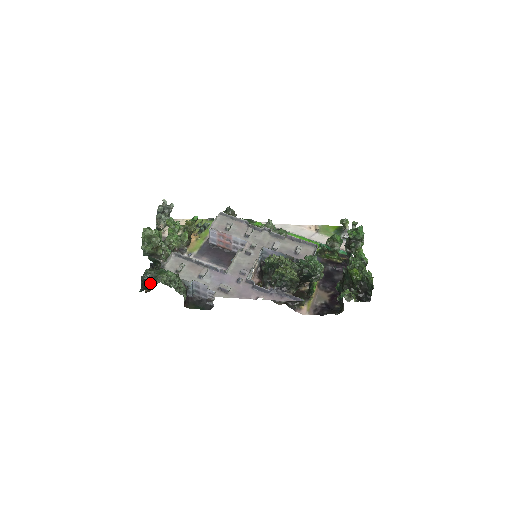
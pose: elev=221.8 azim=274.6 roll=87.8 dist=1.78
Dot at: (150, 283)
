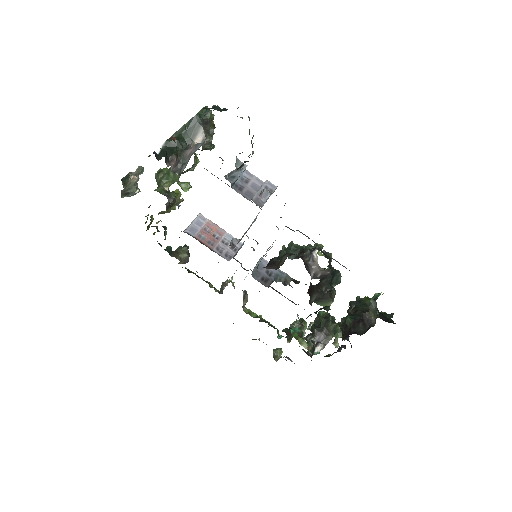
Dot at: occluded
